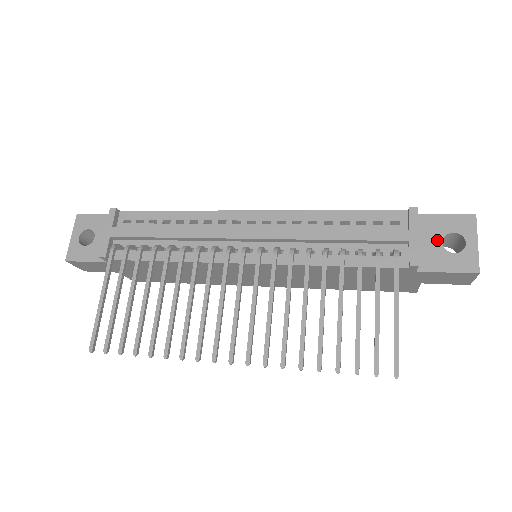
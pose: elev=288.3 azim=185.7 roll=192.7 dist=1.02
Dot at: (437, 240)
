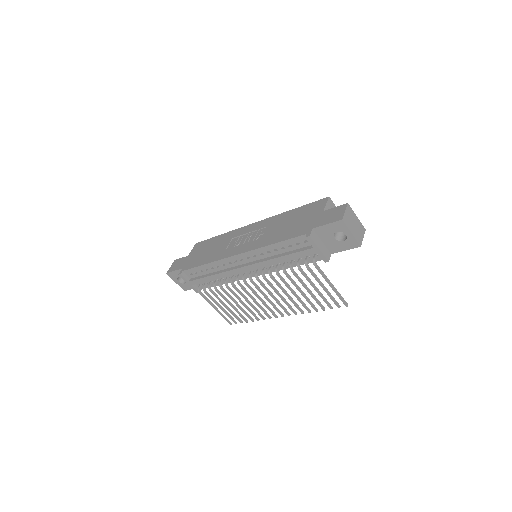
Dot at: (331, 238)
